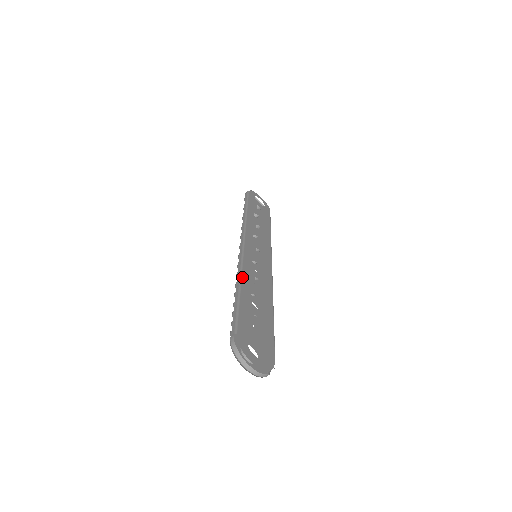
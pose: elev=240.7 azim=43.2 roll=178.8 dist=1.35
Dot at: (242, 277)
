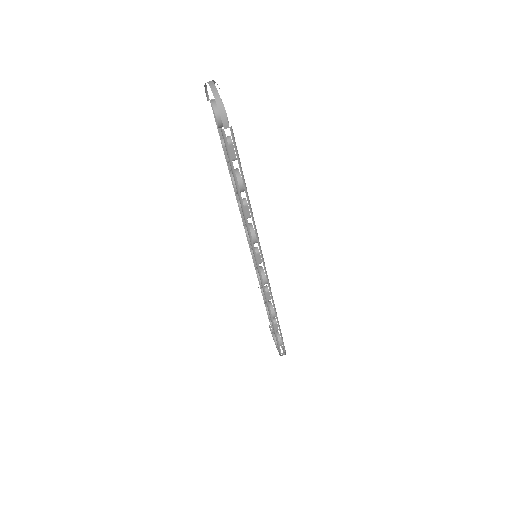
Dot at: occluded
